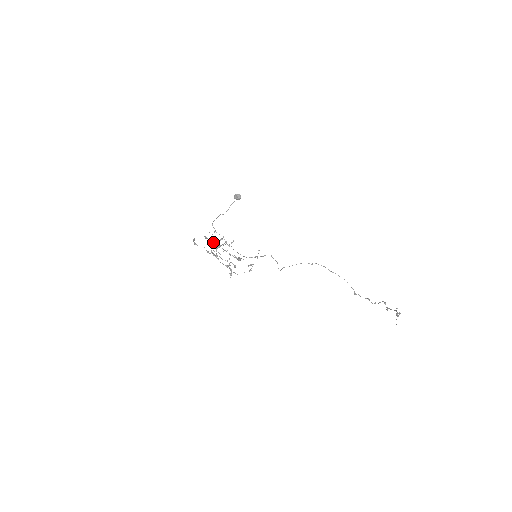
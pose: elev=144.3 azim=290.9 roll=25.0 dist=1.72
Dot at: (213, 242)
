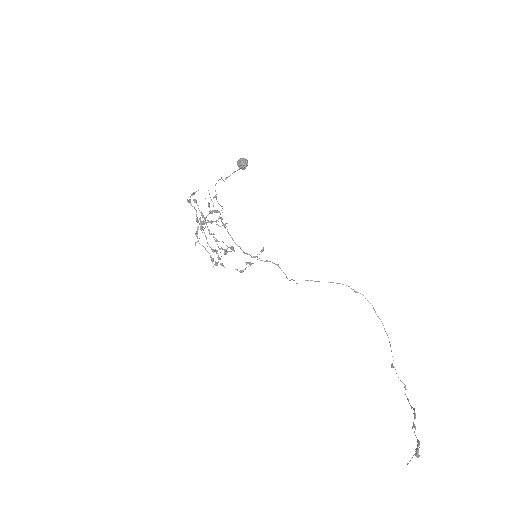
Dot at: occluded
